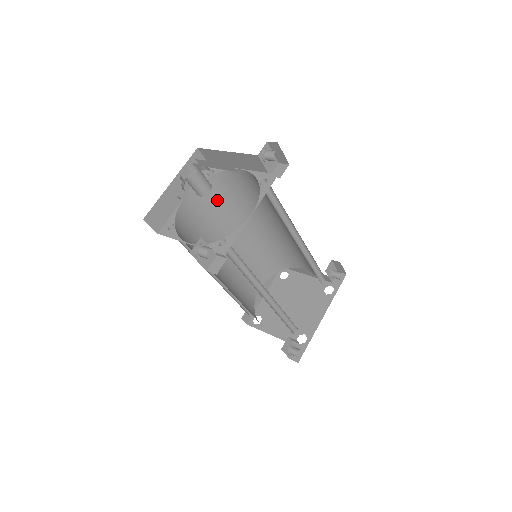
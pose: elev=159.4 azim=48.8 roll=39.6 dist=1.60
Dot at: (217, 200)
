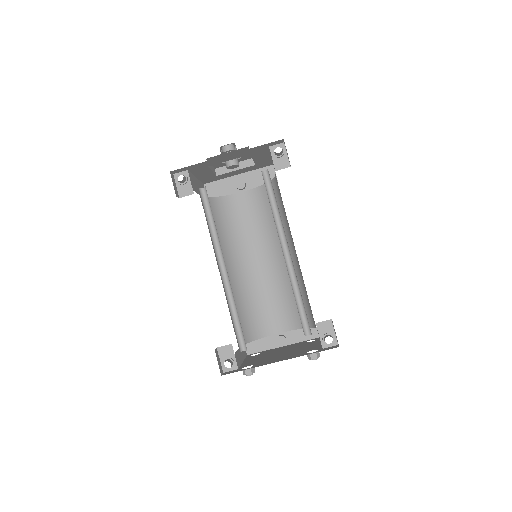
Dot at: (267, 209)
